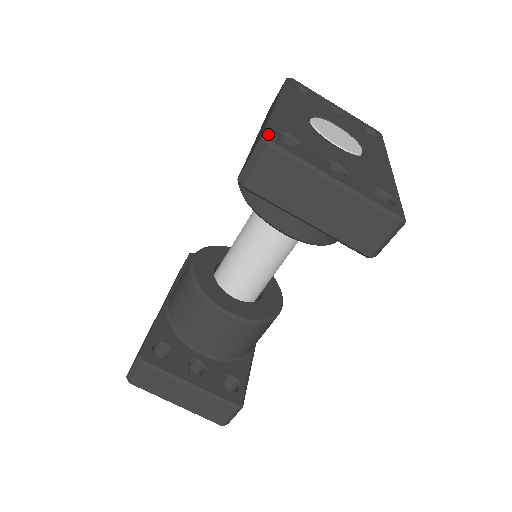
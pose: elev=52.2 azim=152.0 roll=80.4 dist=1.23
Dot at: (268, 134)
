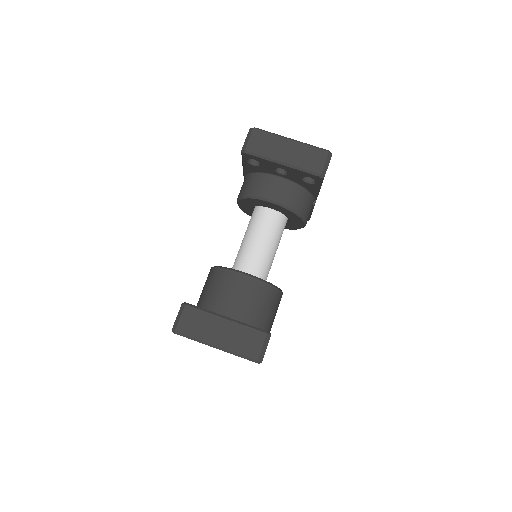
Dot at: occluded
